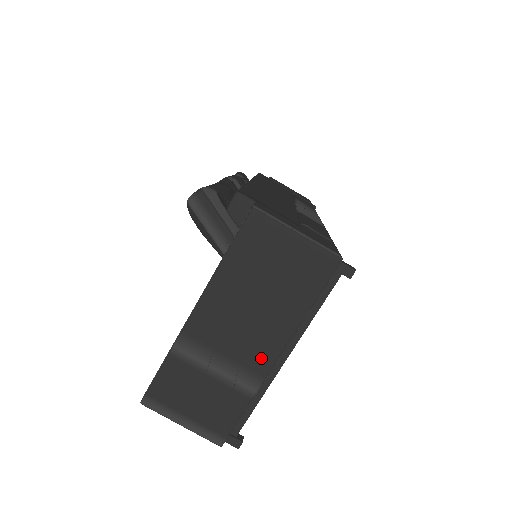
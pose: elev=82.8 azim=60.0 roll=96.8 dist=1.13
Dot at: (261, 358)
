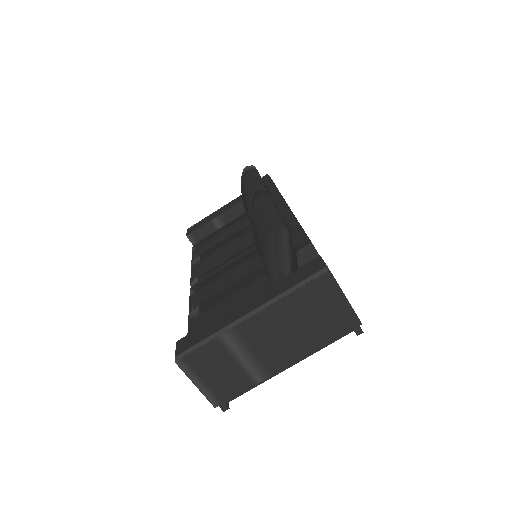
Dot at: (277, 363)
